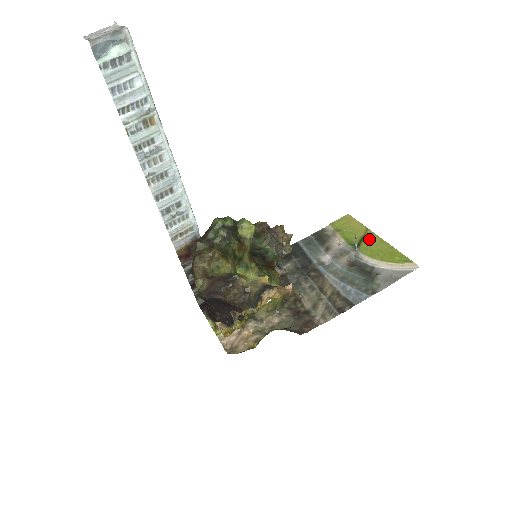
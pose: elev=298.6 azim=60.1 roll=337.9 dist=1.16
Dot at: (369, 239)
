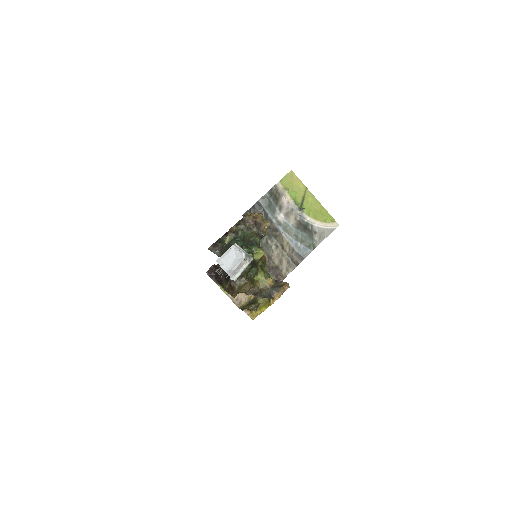
Dot at: (308, 199)
